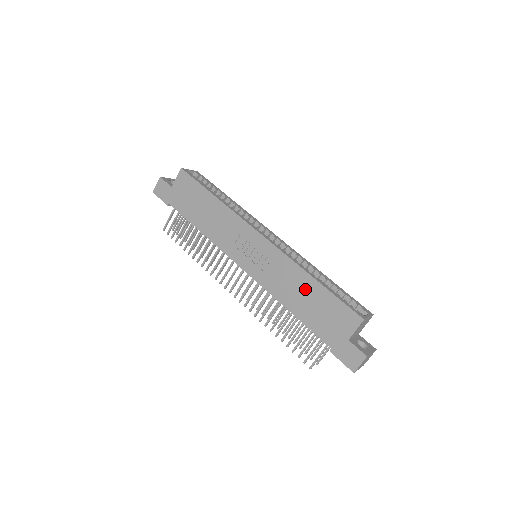
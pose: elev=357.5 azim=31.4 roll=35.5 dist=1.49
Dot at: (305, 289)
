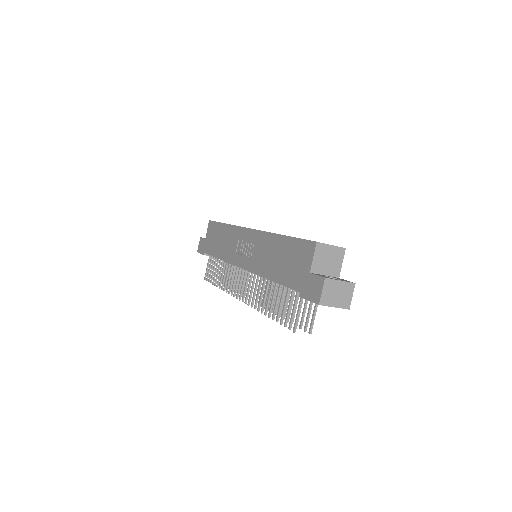
Dot at: (277, 250)
